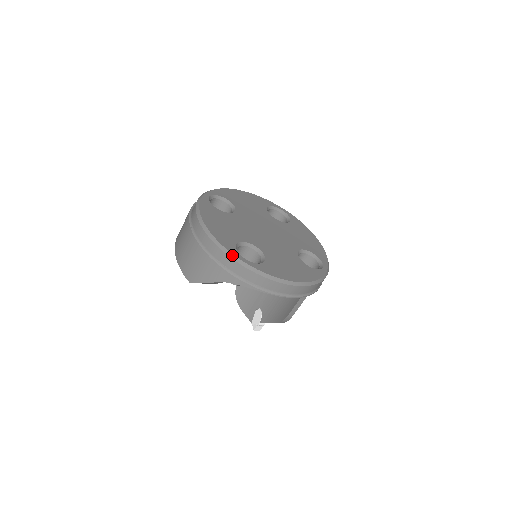
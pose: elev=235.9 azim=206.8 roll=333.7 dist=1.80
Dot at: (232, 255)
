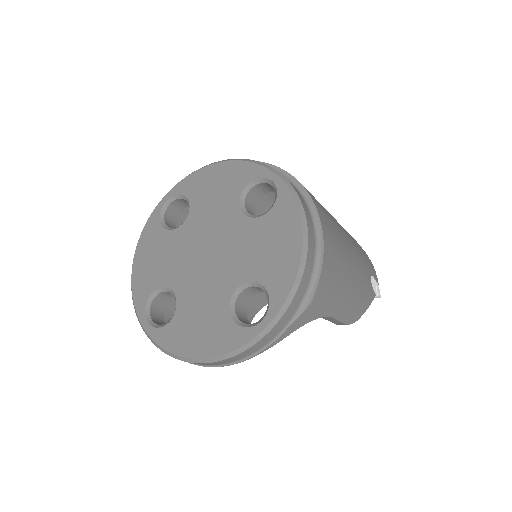
Dot at: (137, 316)
